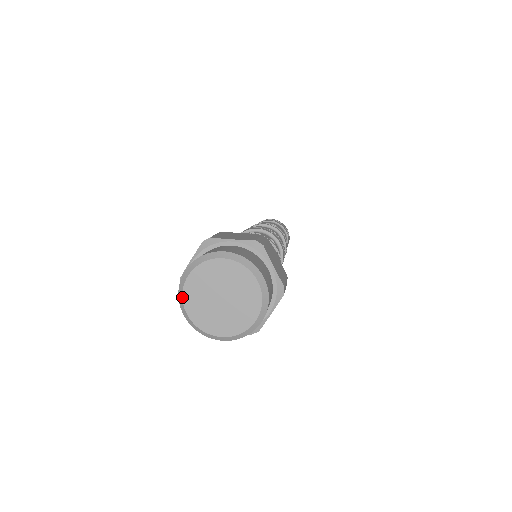
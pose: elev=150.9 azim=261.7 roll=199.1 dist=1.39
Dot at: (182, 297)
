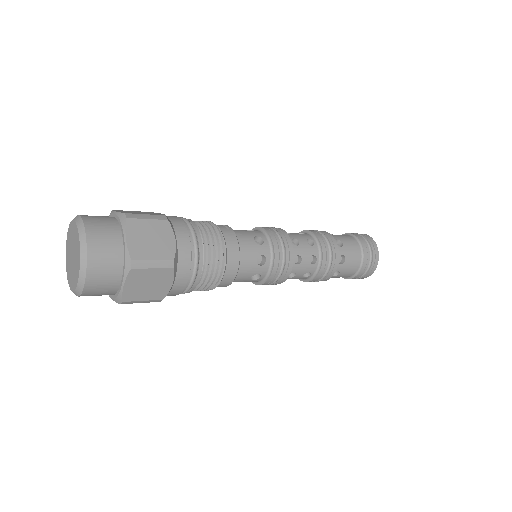
Dot at: (66, 252)
